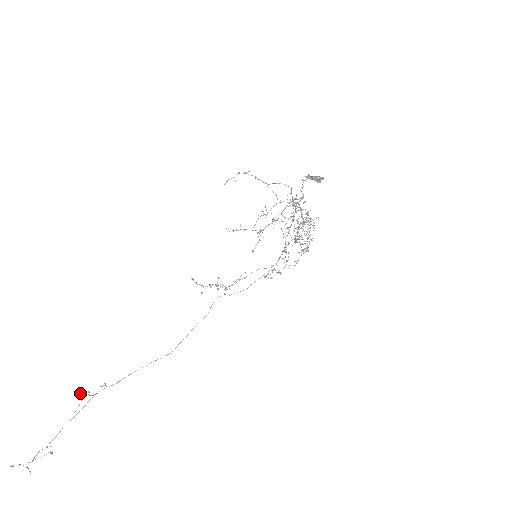
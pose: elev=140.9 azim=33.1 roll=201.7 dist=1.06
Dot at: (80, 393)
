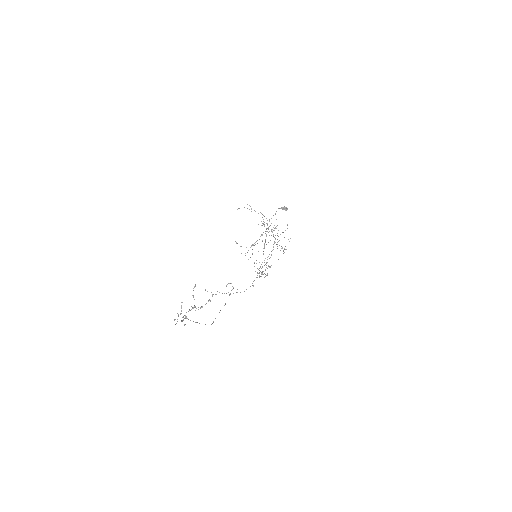
Dot at: (181, 302)
